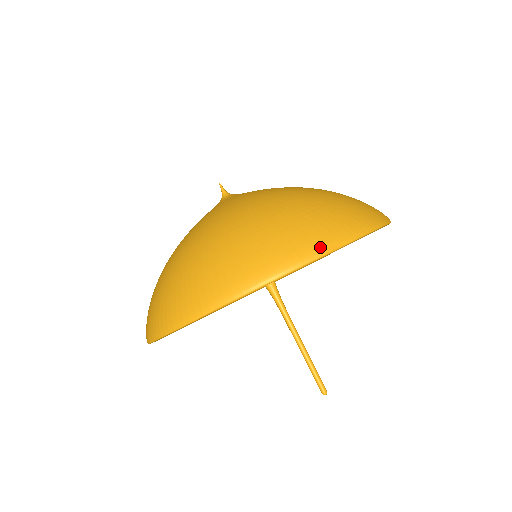
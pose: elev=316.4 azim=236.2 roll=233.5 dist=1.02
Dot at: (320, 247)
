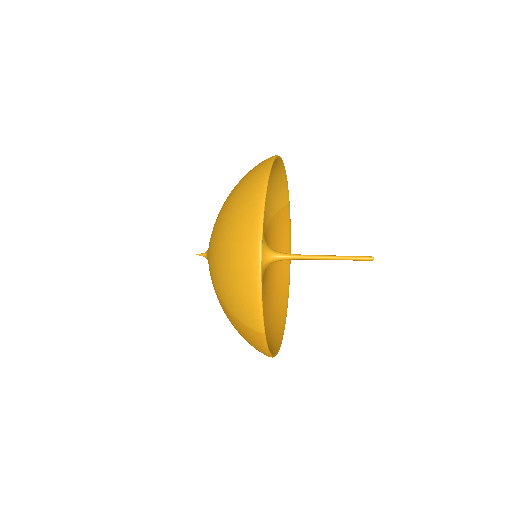
Dot at: (263, 174)
